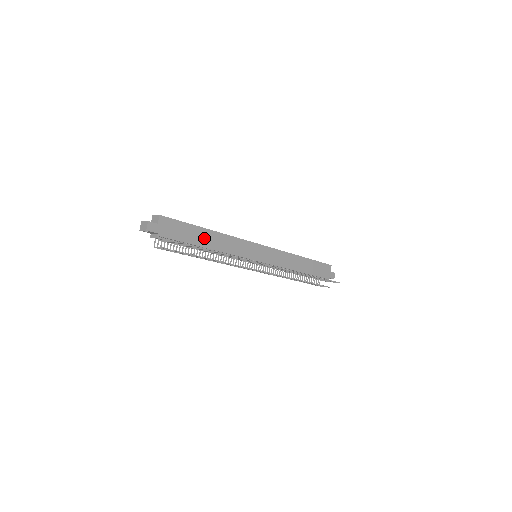
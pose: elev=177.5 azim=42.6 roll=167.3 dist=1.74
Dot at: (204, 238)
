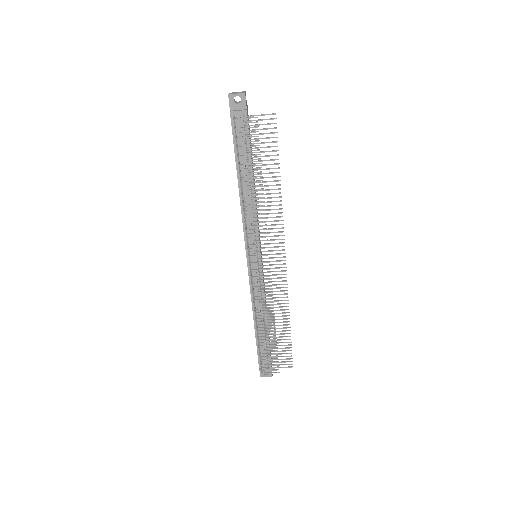
Dot at: occluded
